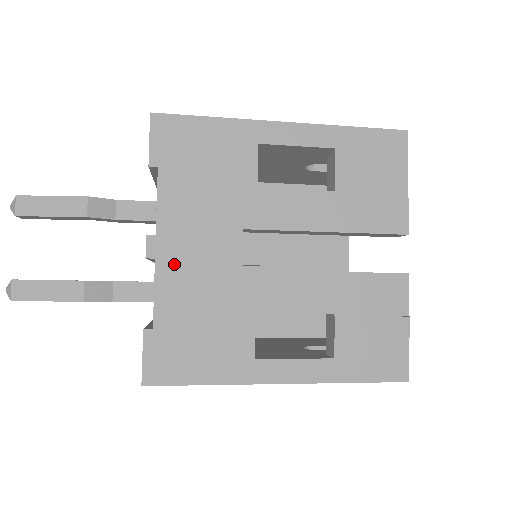
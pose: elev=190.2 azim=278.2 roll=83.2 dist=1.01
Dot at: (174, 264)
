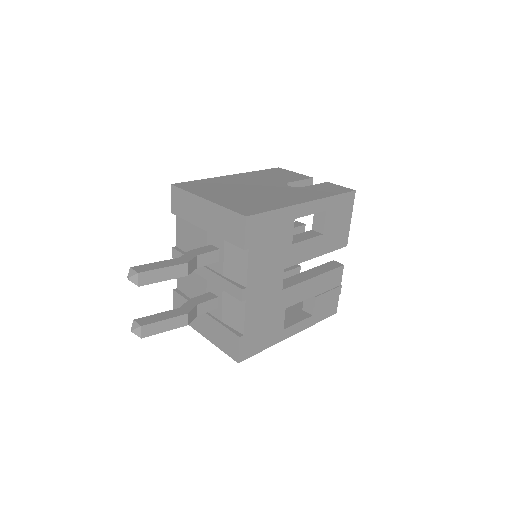
Dot at: (254, 299)
